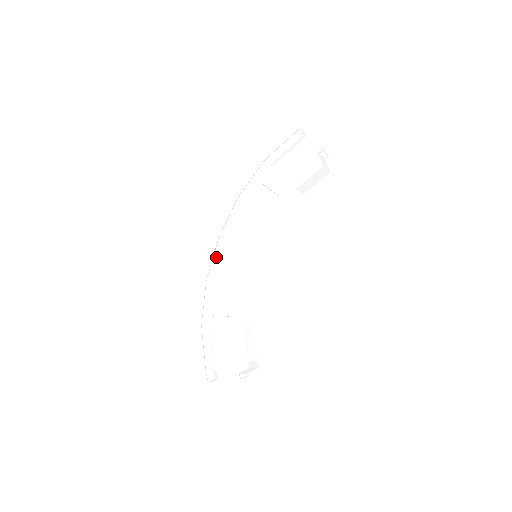
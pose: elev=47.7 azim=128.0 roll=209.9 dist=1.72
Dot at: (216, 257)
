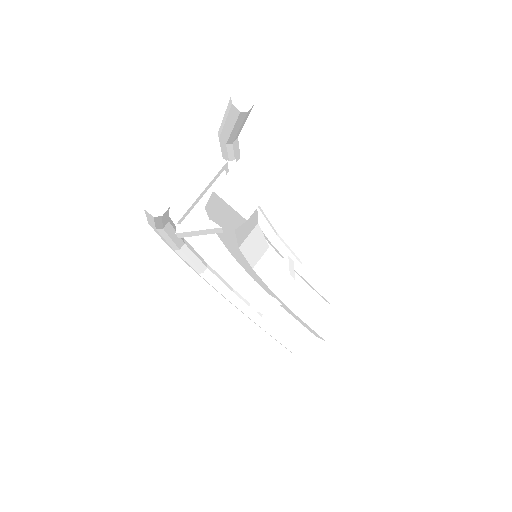
Dot at: occluded
